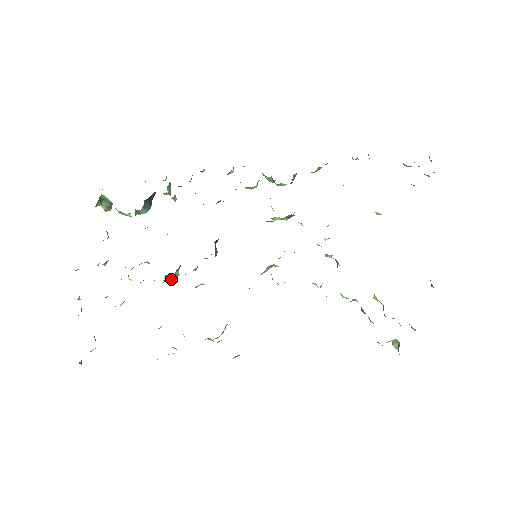
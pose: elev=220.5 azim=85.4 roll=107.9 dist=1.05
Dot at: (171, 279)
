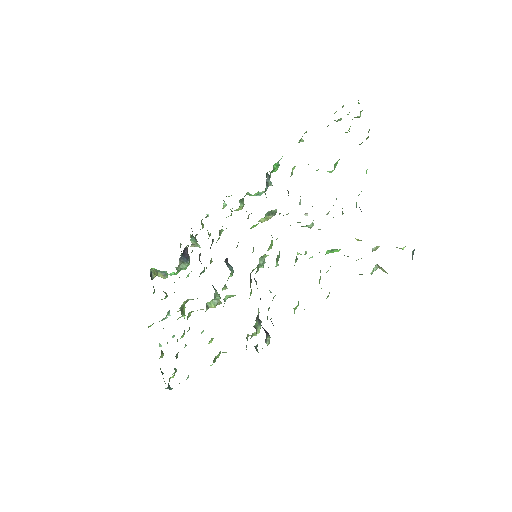
Dot at: (214, 304)
